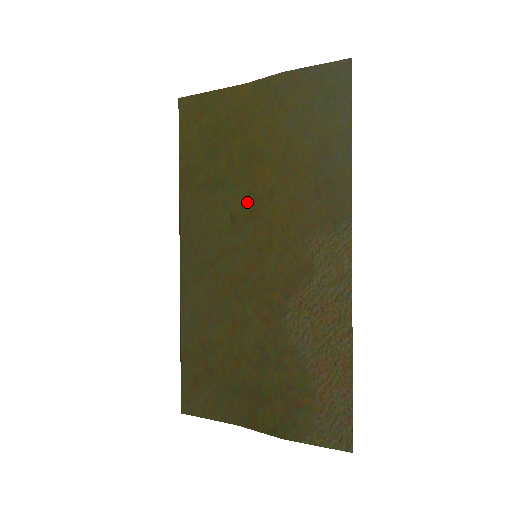
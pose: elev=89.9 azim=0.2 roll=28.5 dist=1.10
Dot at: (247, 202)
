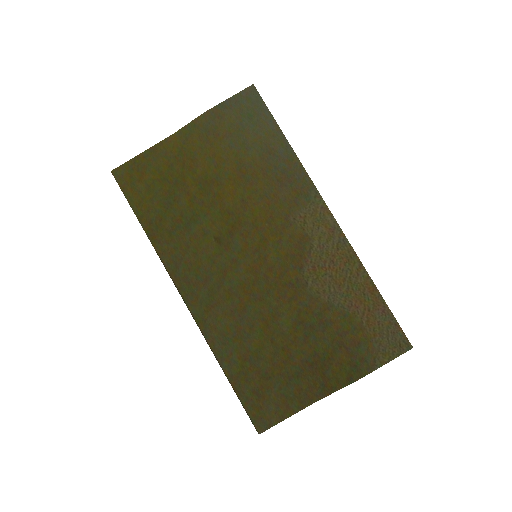
Dot at: (224, 220)
